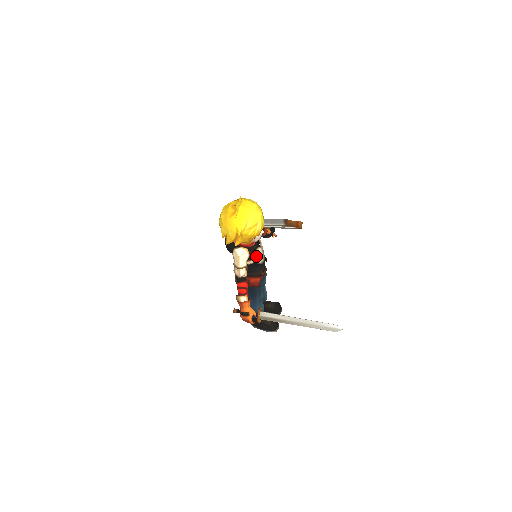
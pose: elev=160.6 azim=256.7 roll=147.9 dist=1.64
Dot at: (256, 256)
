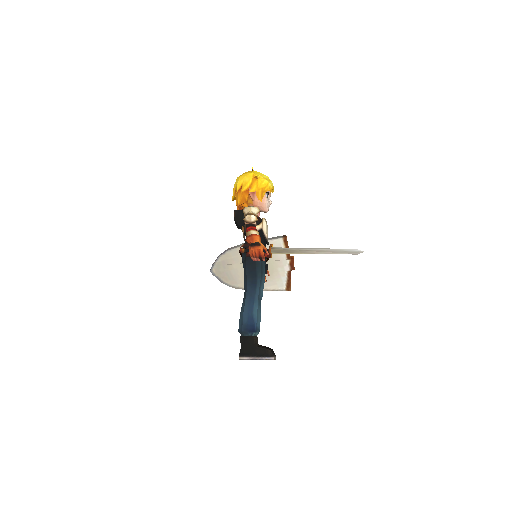
Dot at: (263, 224)
